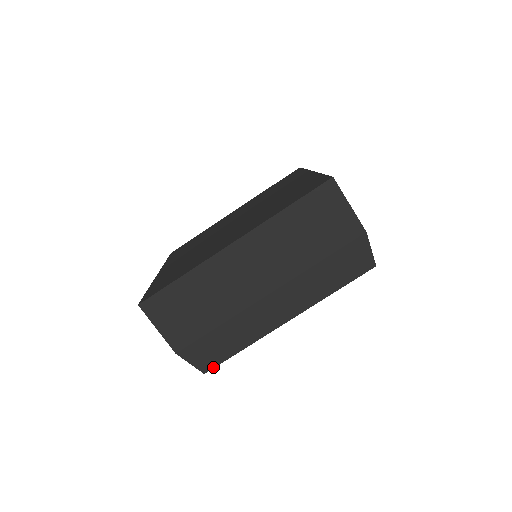
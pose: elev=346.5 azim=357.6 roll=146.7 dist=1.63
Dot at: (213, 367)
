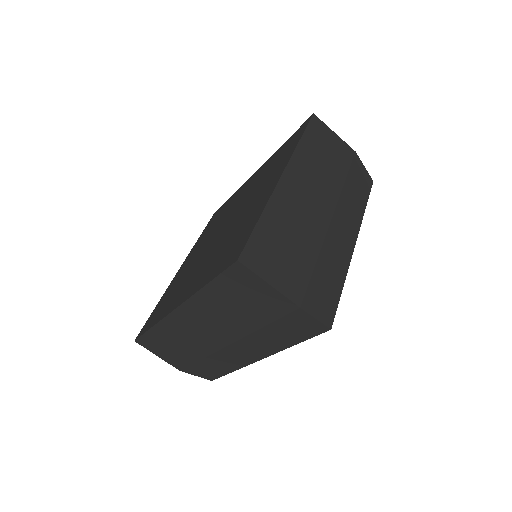
Dot at: (333, 317)
